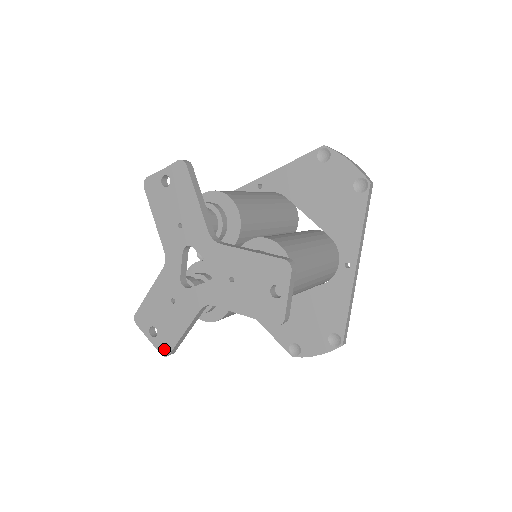
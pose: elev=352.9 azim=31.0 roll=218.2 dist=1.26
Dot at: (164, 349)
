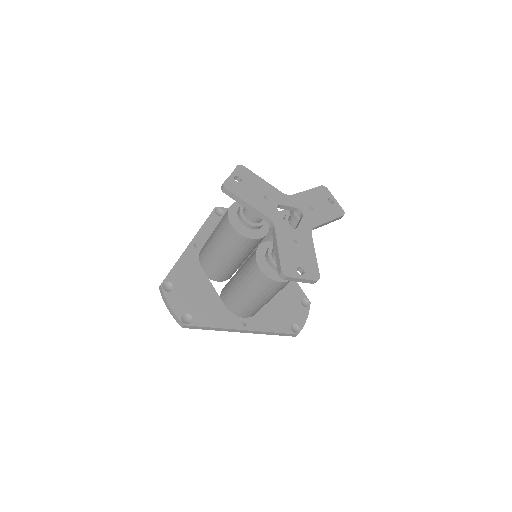
Dot at: (315, 275)
